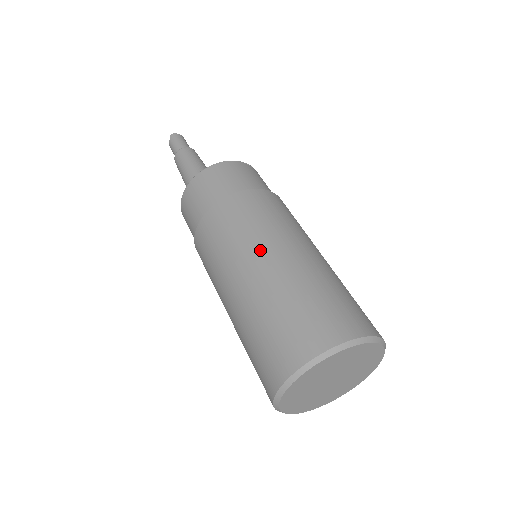
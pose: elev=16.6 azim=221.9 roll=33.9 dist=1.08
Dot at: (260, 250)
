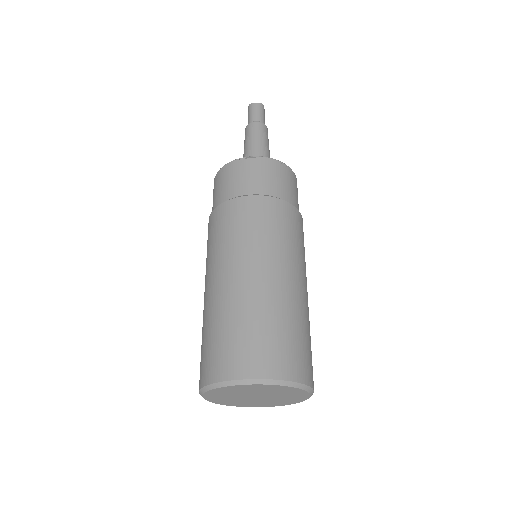
Dot at: (208, 276)
